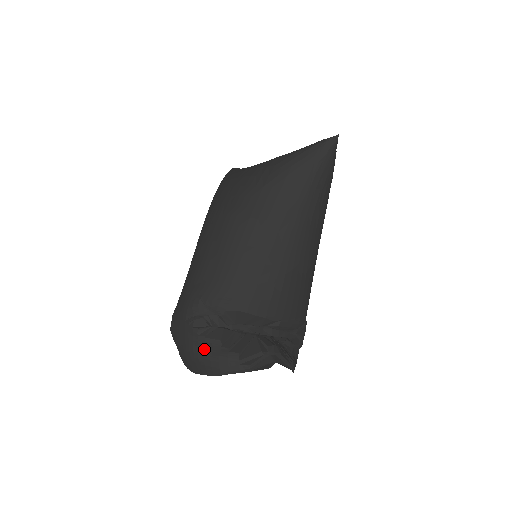
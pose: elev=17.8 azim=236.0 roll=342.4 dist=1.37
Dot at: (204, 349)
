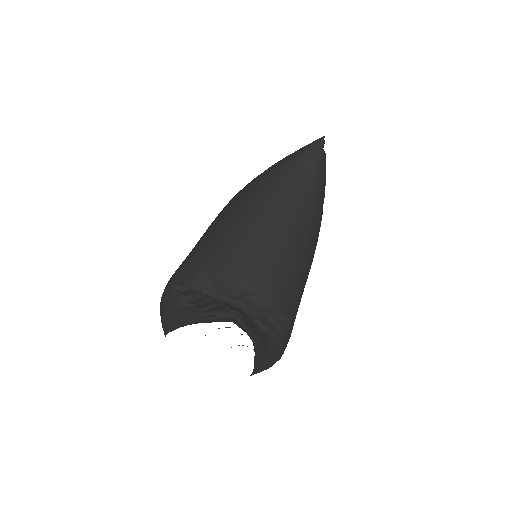
Dot at: (174, 306)
